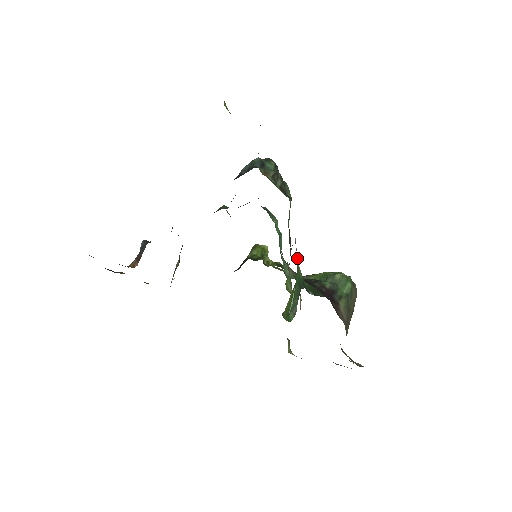
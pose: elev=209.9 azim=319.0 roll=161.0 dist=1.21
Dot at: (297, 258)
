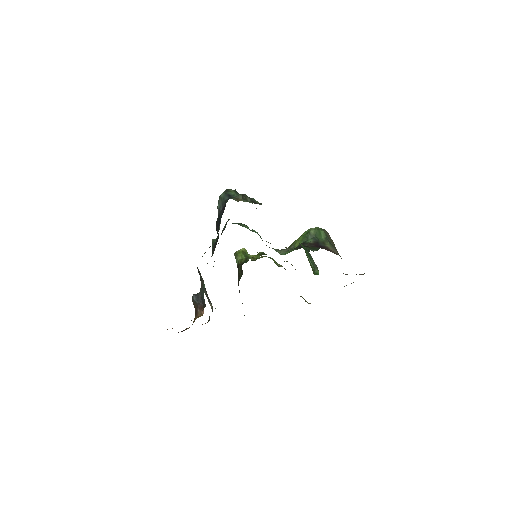
Dot at: occluded
